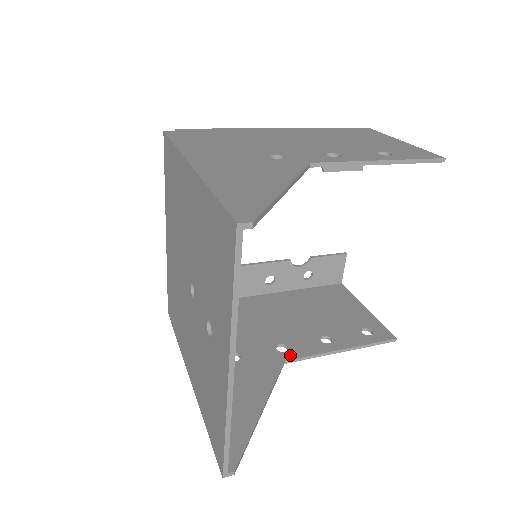
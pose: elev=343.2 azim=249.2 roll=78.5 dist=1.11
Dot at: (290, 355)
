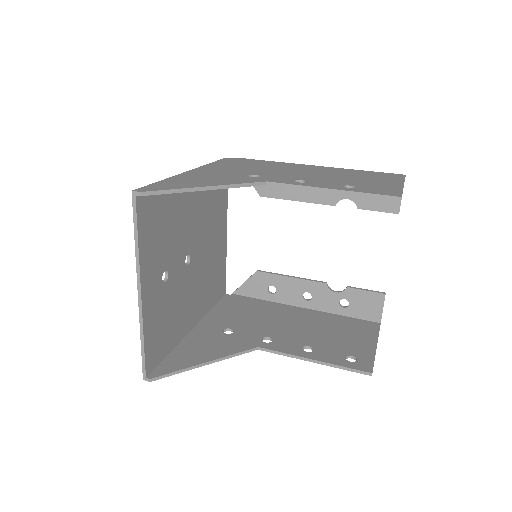
Dot at: (266, 345)
